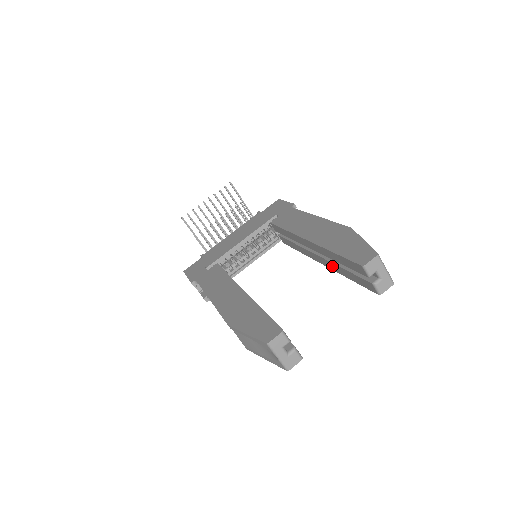
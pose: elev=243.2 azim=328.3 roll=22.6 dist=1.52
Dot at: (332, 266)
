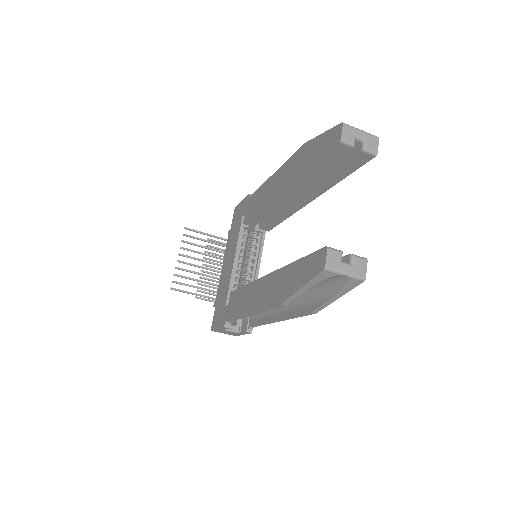
Dot at: (320, 189)
